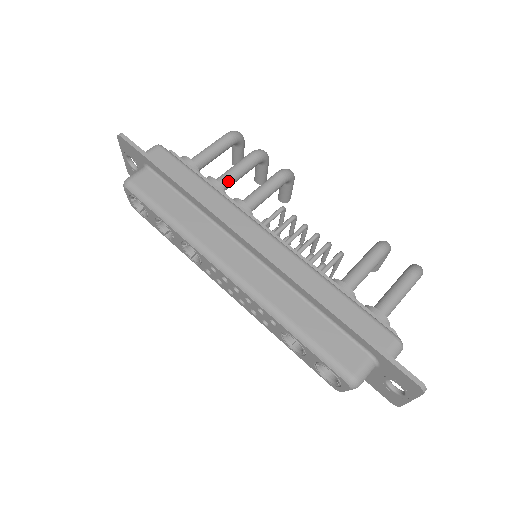
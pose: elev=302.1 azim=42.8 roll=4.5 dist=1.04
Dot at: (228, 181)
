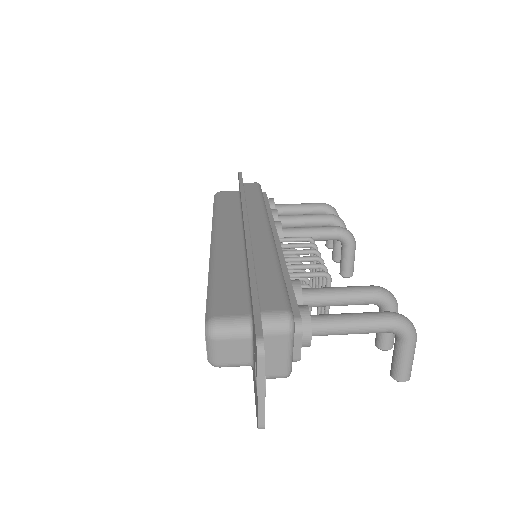
Dot at: (289, 219)
